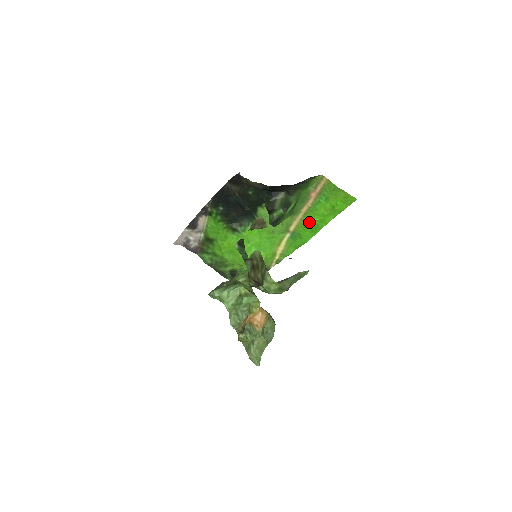
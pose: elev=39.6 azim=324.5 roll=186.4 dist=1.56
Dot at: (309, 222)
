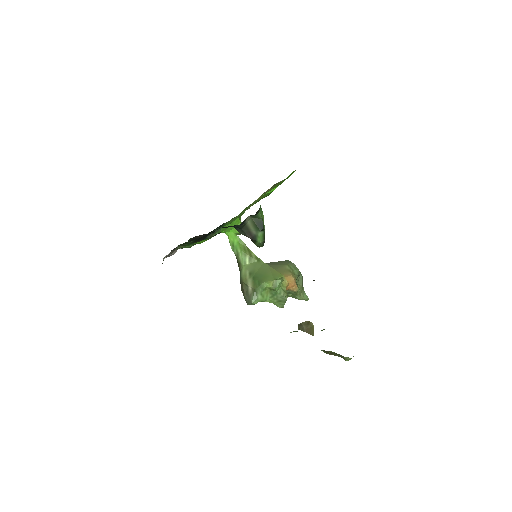
Dot at: occluded
